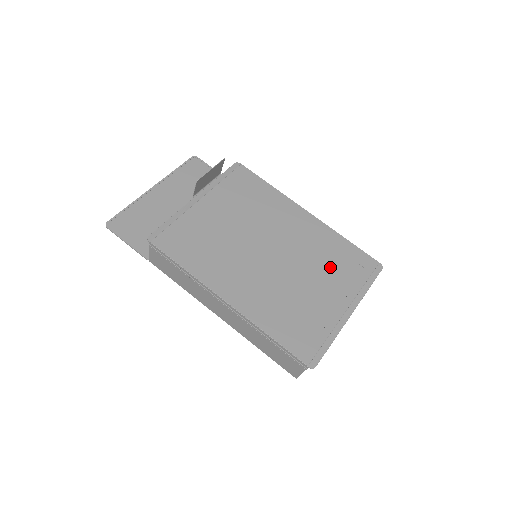
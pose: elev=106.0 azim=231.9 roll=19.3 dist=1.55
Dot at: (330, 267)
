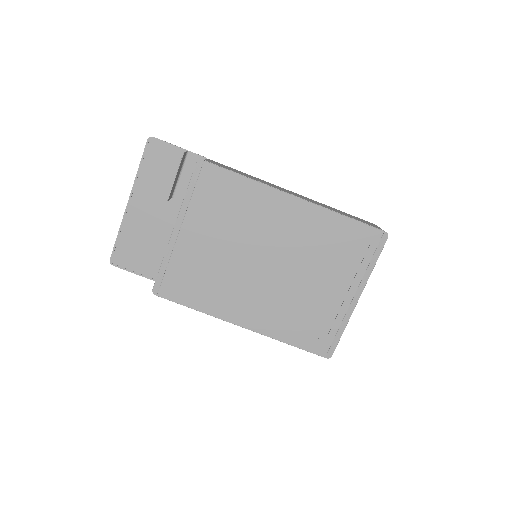
Dot at: (331, 258)
